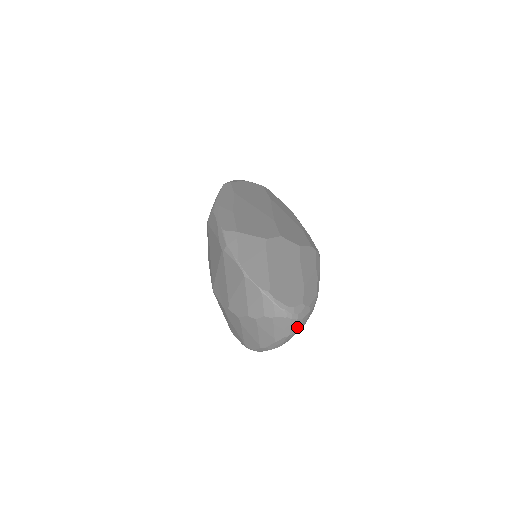
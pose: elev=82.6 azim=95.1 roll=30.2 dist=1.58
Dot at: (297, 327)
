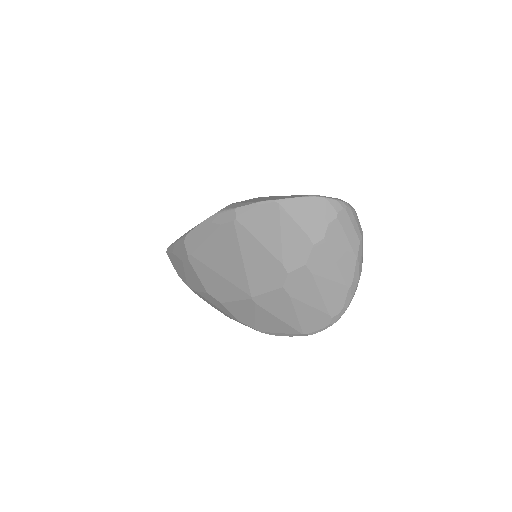
Dot at: (359, 224)
